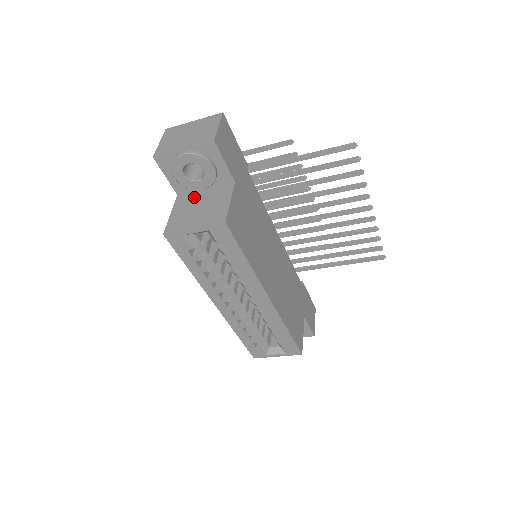
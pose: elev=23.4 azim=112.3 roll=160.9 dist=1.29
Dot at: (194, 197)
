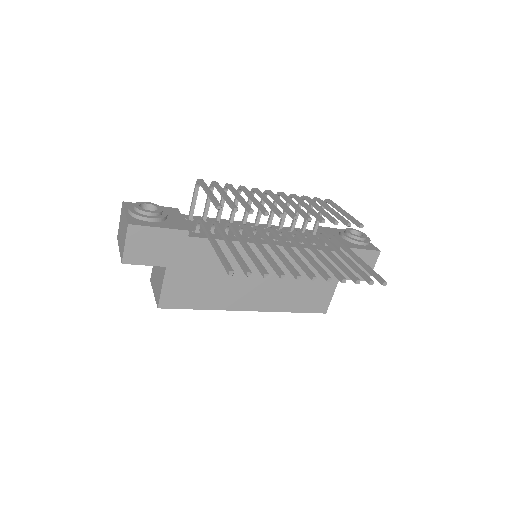
Dot at: occluded
